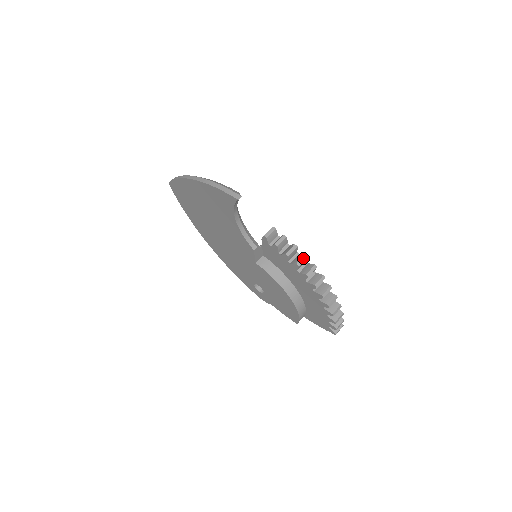
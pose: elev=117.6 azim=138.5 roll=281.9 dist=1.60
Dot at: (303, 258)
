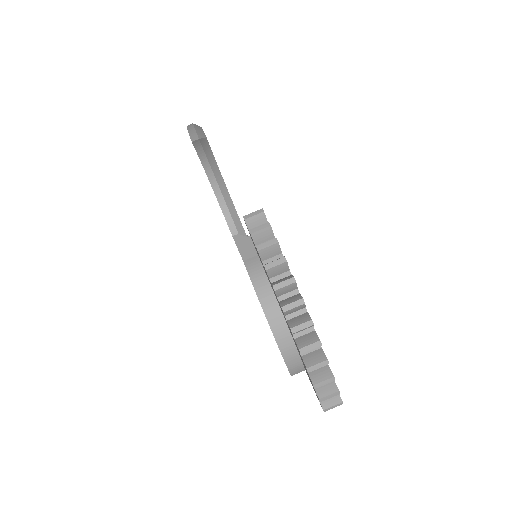
Dot at: (279, 261)
